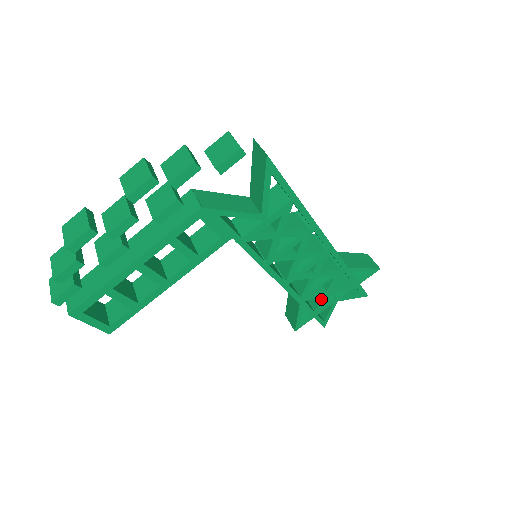
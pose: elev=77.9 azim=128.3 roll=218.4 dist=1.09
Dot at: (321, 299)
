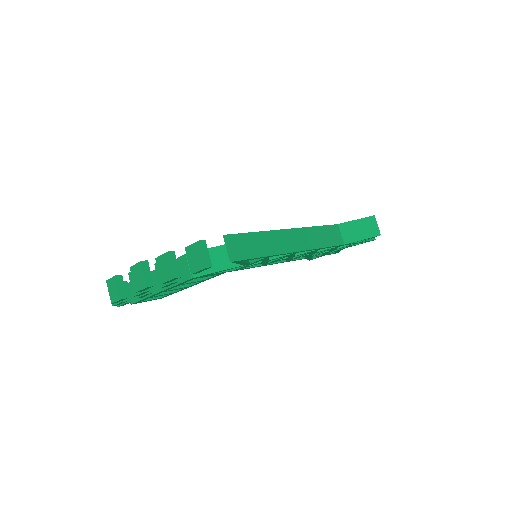
Dot at: occluded
